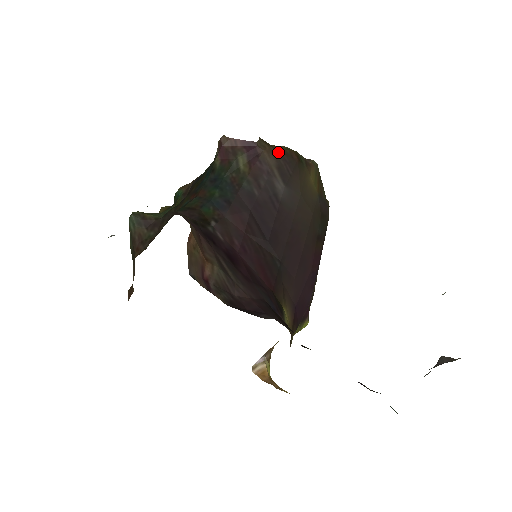
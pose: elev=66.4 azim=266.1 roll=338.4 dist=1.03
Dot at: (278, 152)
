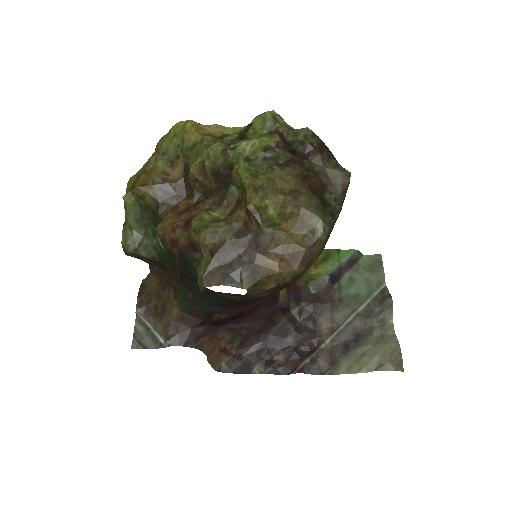
Dot at: (271, 289)
